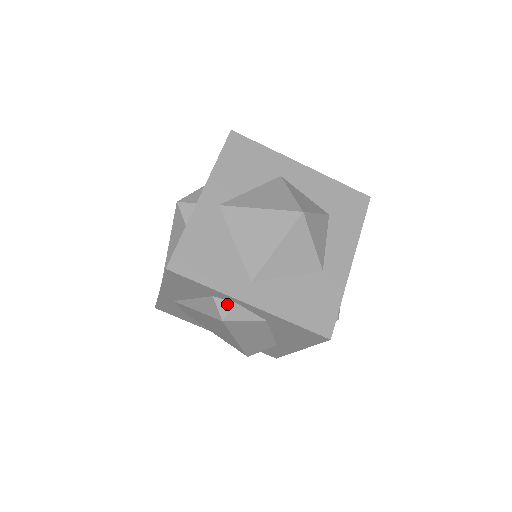
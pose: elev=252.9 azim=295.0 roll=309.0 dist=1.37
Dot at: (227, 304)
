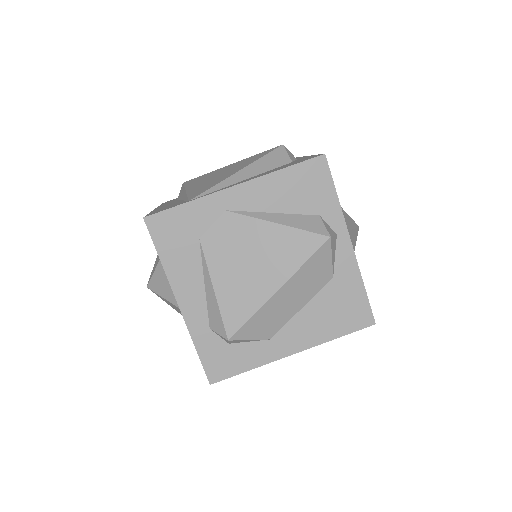
Dot at: (331, 229)
